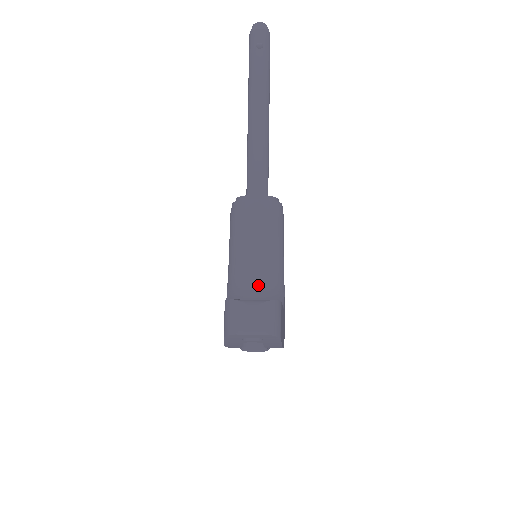
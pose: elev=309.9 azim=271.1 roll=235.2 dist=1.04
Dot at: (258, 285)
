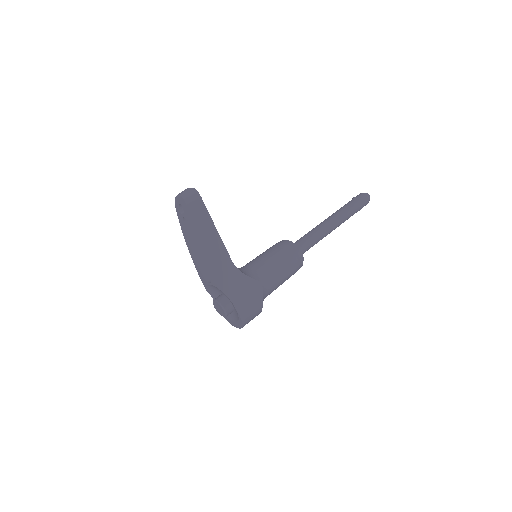
Dot at: (244, 267)
